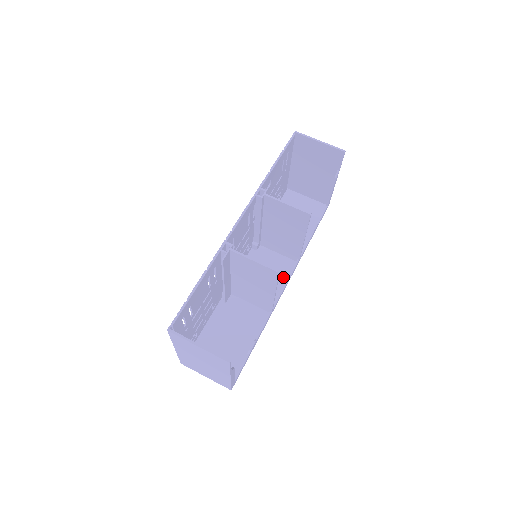
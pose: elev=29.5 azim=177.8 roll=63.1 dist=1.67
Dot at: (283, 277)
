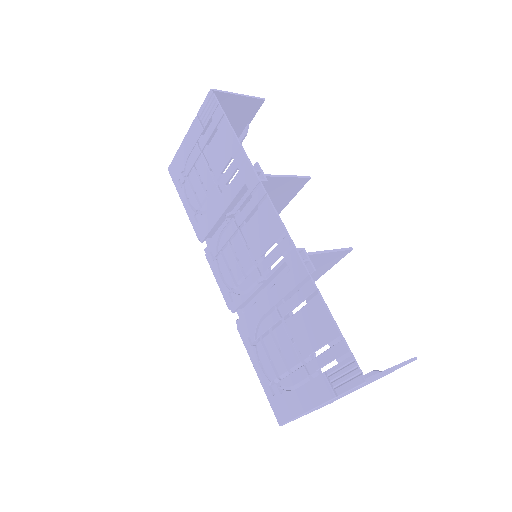
Dot at: occluded
